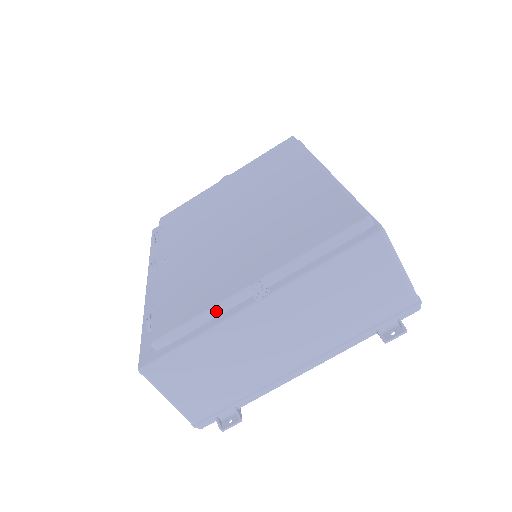
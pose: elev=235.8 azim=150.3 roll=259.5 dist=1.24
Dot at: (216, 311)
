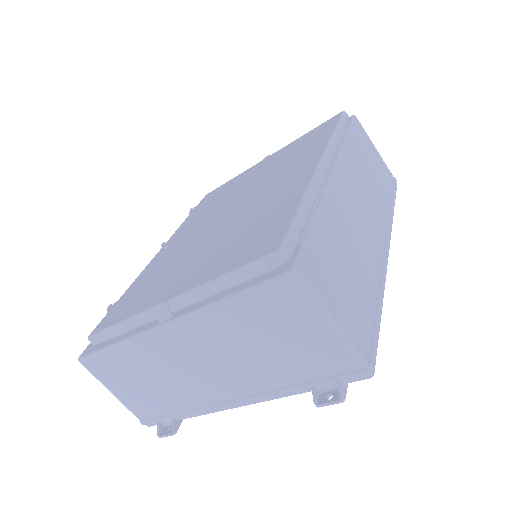
Dot at: (134, 322)
